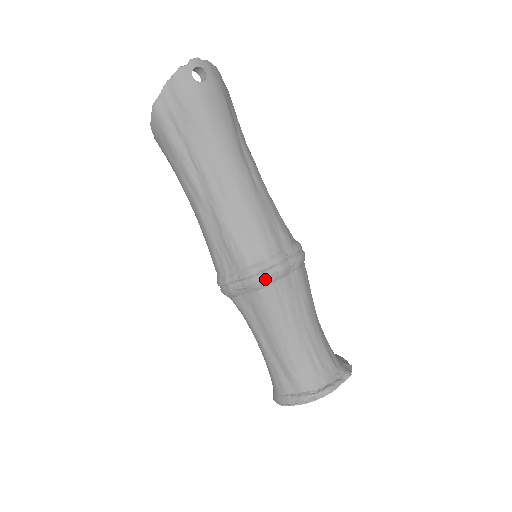
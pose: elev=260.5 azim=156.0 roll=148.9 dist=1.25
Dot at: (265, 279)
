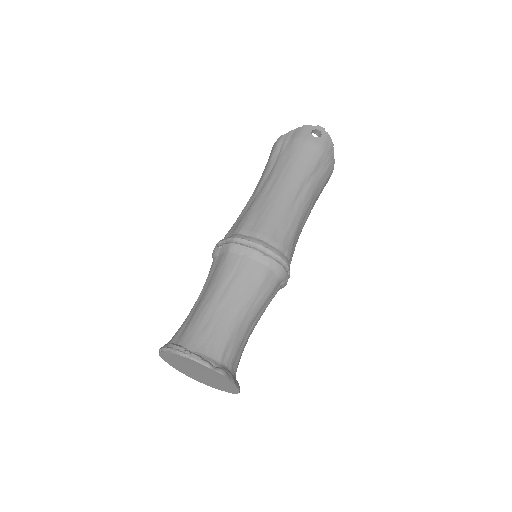
Dot at: (239, 245)
